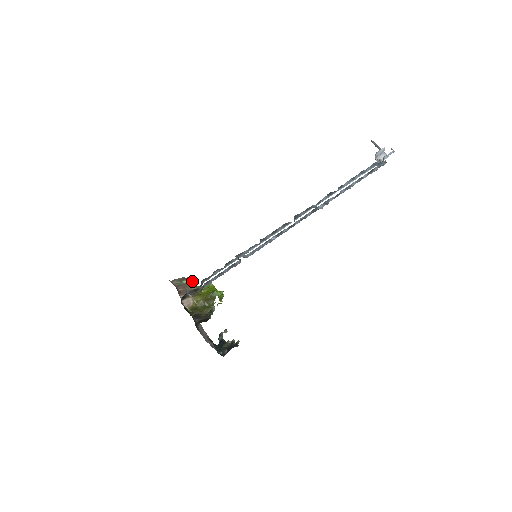
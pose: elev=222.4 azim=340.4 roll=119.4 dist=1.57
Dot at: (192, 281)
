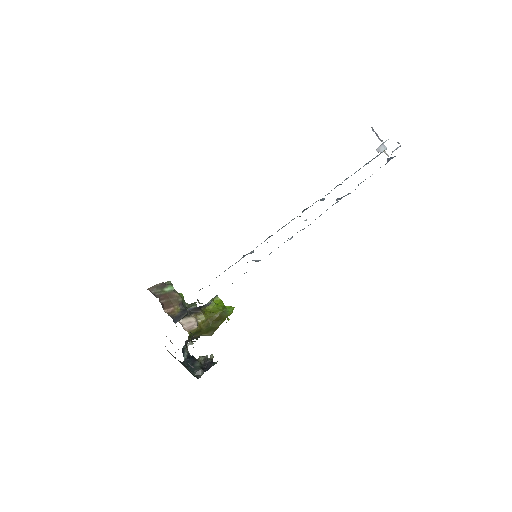
Dot at: occluded
